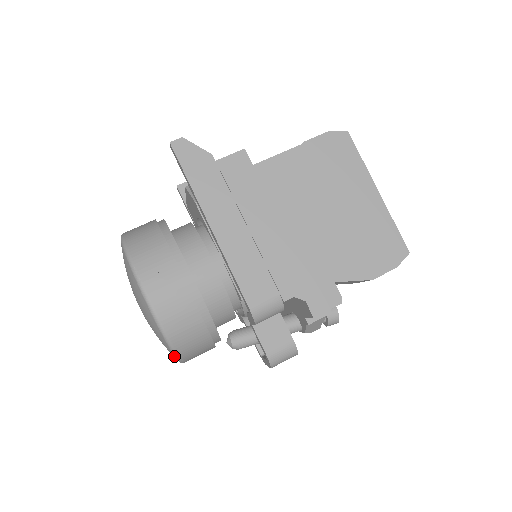
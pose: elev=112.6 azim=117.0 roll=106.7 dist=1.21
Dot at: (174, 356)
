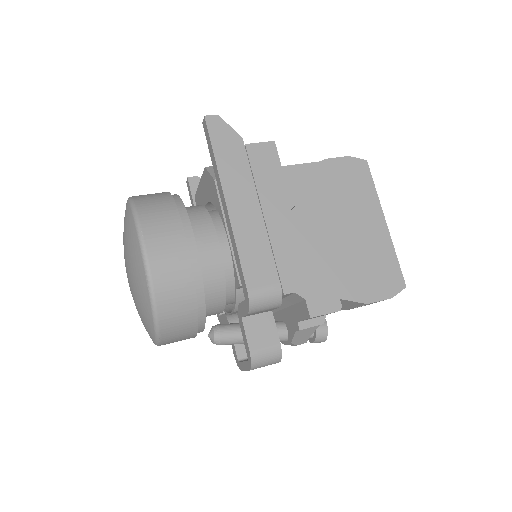
Dot at: (154, 331)
